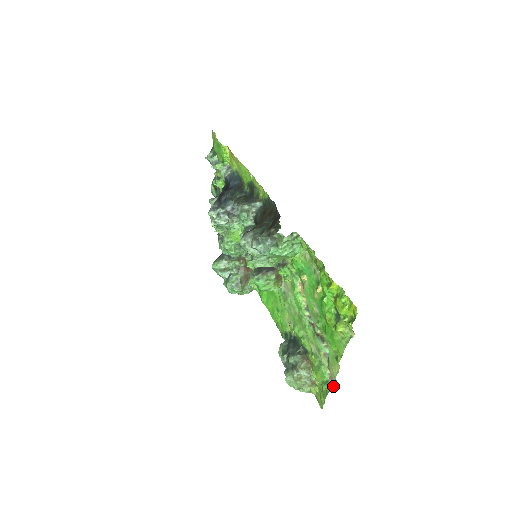
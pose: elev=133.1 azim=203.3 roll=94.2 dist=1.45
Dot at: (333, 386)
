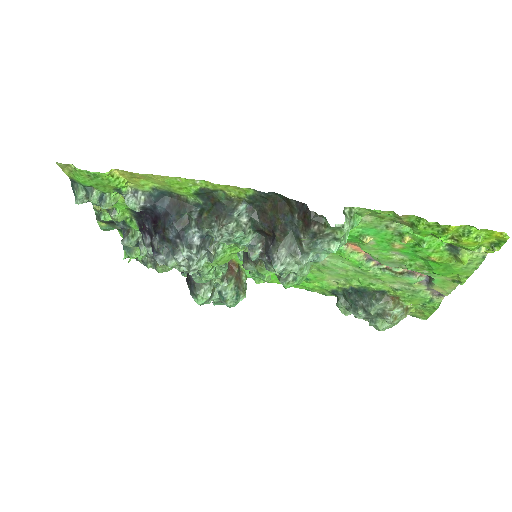
Dot at: (442, 299)
